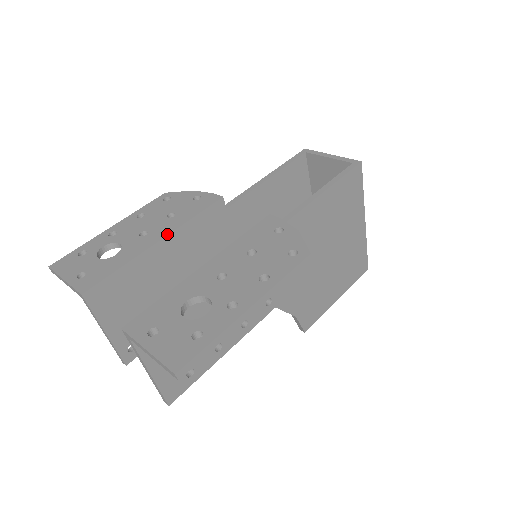
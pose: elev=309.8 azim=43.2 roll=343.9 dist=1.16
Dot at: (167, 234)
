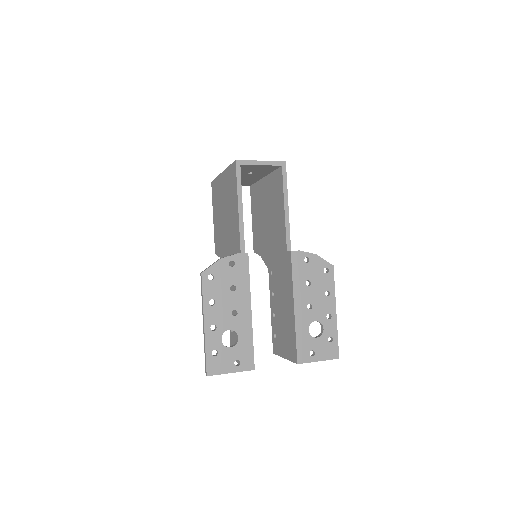
Dot at: (250, 303)
